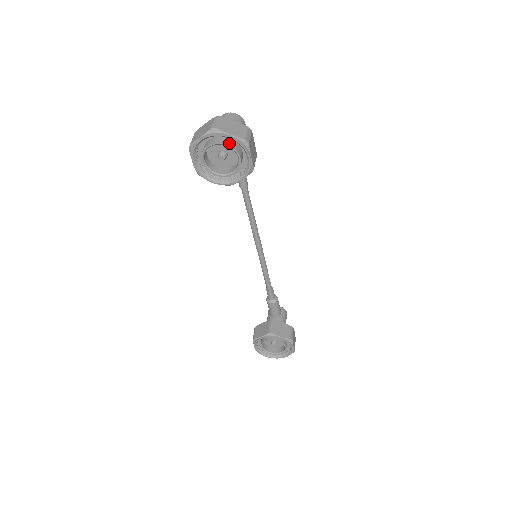
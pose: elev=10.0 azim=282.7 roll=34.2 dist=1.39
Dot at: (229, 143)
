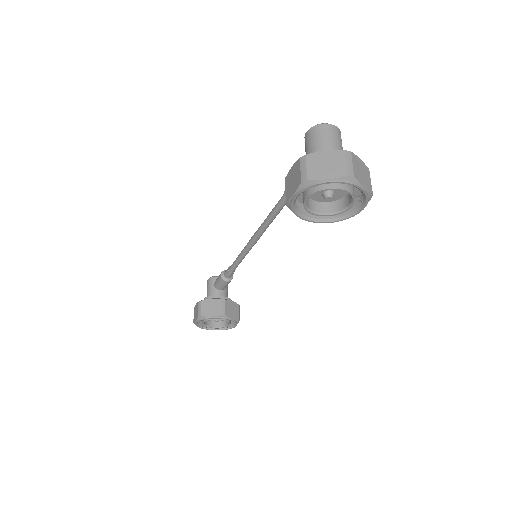
Dot at: (352, 191)
